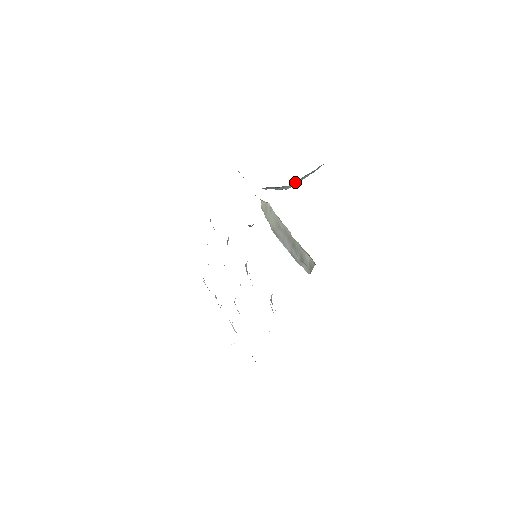
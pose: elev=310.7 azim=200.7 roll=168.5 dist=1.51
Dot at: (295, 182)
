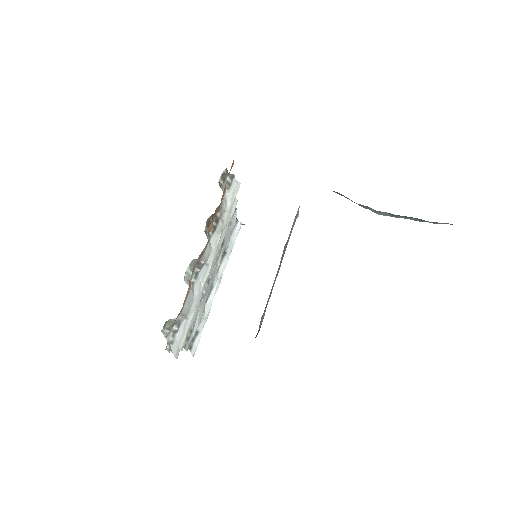
Dot at: (393, 214)
